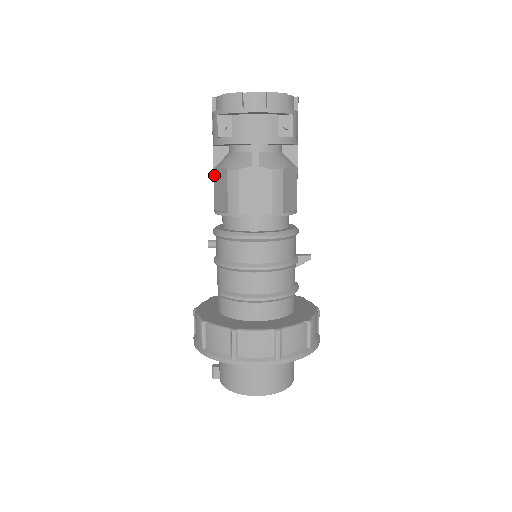
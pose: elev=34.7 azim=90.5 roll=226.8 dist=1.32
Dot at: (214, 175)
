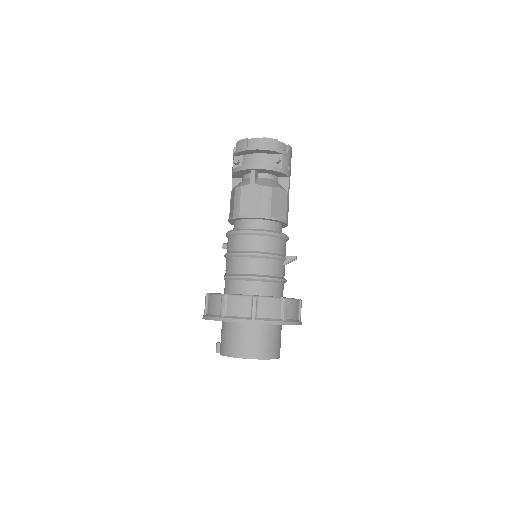
Dot at: (231, 197)
